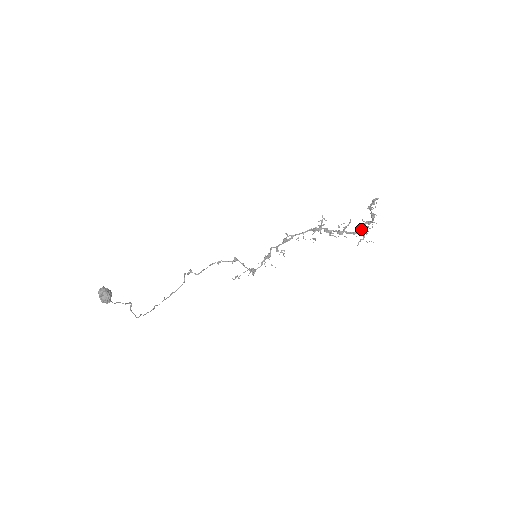
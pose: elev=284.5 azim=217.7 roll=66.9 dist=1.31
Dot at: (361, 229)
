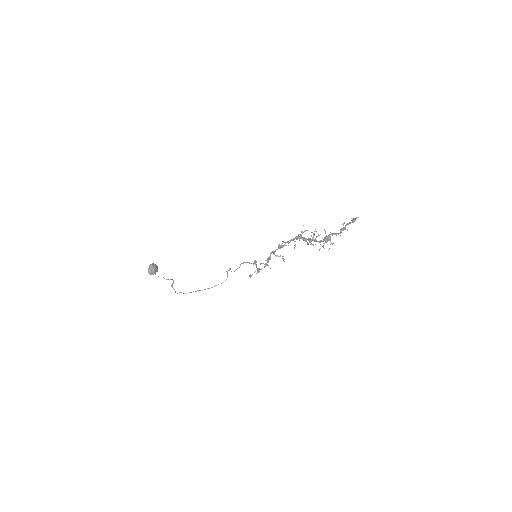
Dot at: (324, 238)
